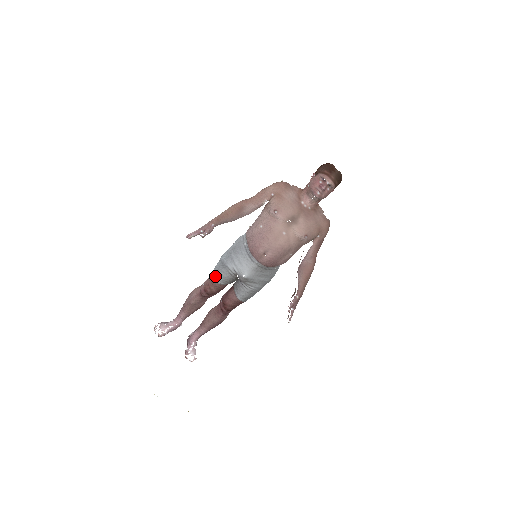
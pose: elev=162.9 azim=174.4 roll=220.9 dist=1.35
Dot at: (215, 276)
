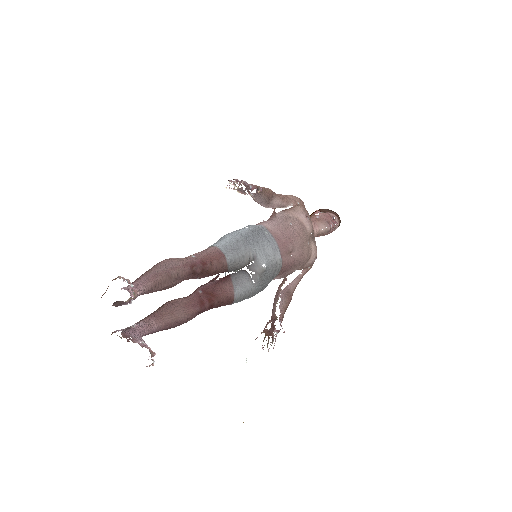
Dot at: (227, 250)
